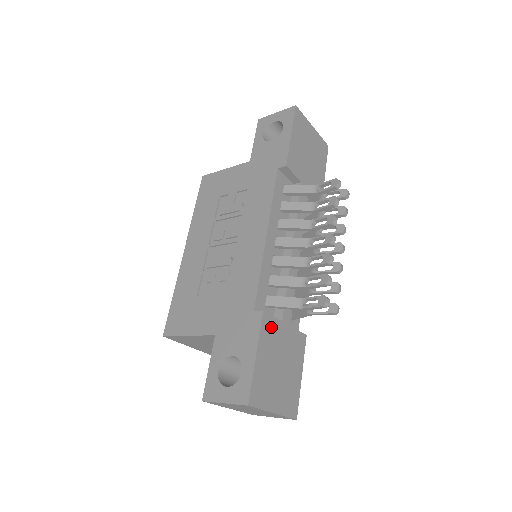
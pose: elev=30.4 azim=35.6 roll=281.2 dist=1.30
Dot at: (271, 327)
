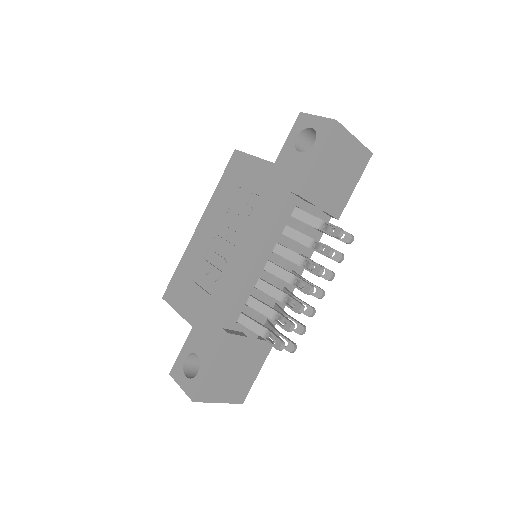
Dot at: (234, 344)
